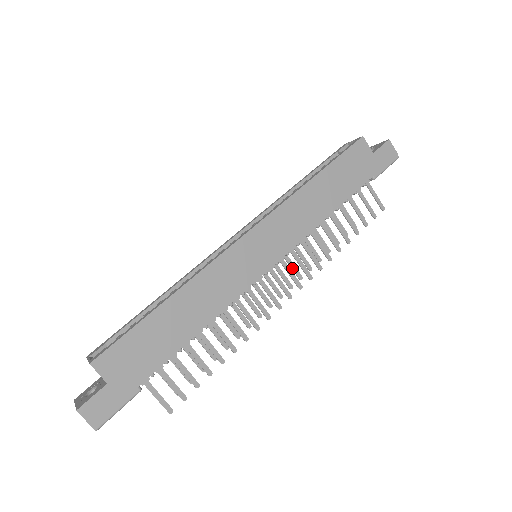
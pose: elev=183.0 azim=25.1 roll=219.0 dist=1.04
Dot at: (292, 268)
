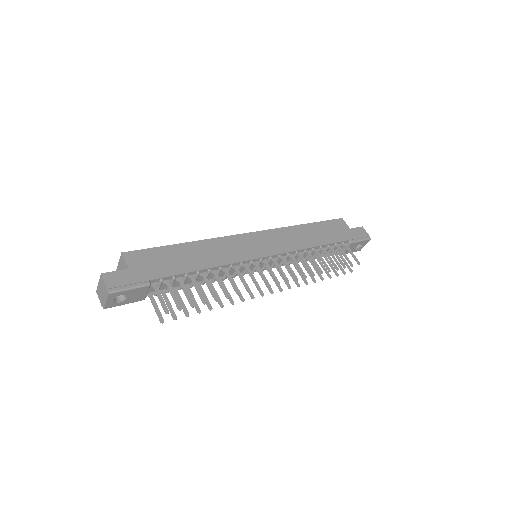
Dot at: (283, 279)
